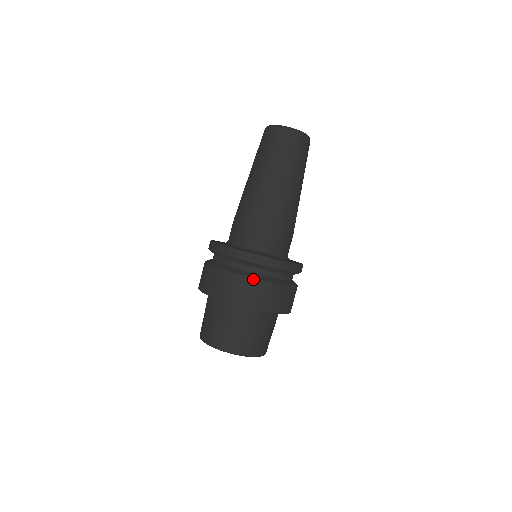
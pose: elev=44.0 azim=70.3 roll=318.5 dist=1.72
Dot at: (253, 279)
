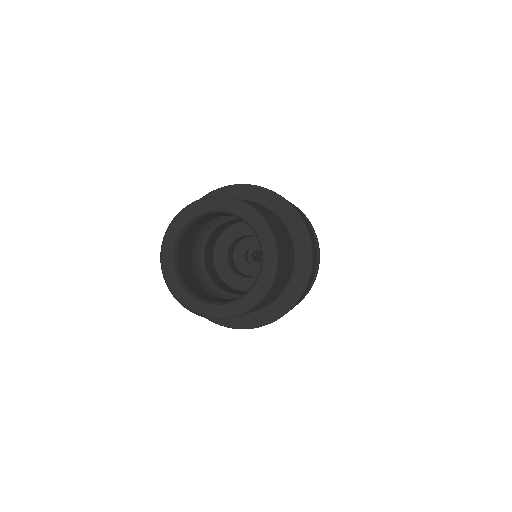
Dot at: occluded
